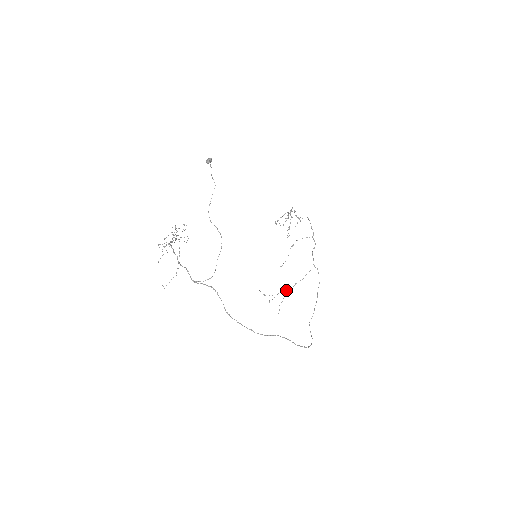
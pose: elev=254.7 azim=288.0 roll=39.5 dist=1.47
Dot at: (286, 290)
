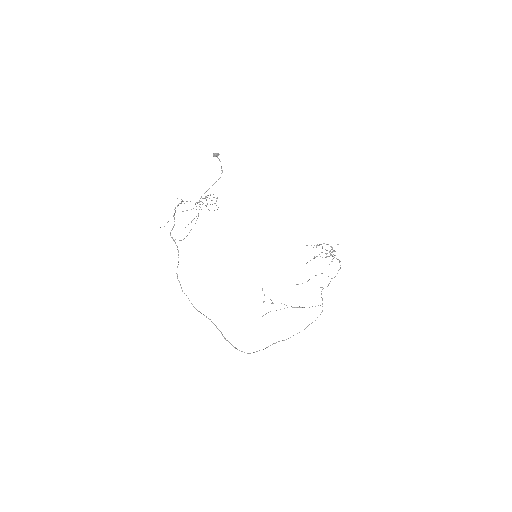
Dot at: occluded
